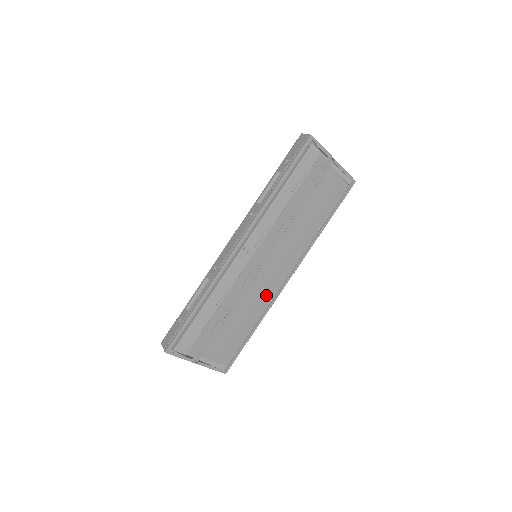
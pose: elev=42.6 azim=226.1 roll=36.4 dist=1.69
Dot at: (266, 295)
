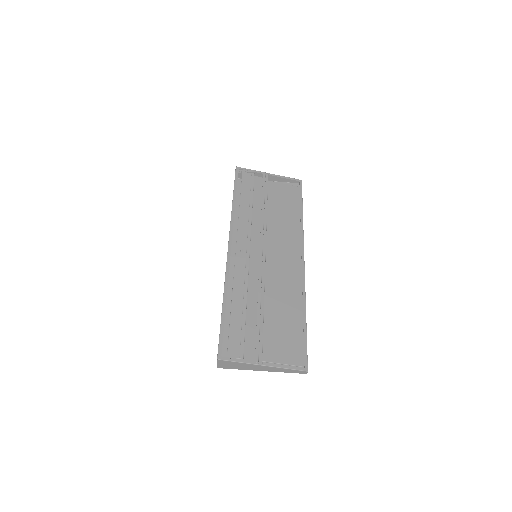
Dot at: (294, 285)
